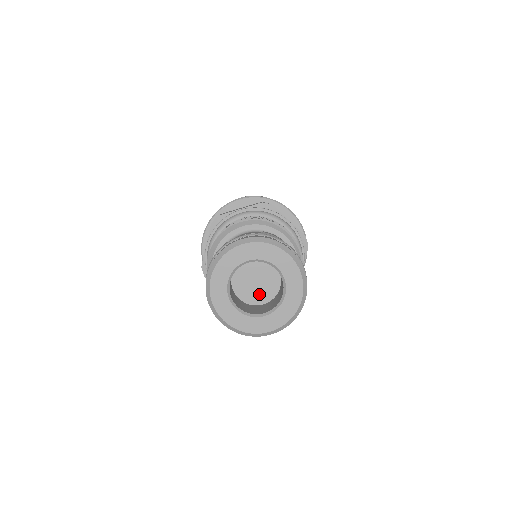
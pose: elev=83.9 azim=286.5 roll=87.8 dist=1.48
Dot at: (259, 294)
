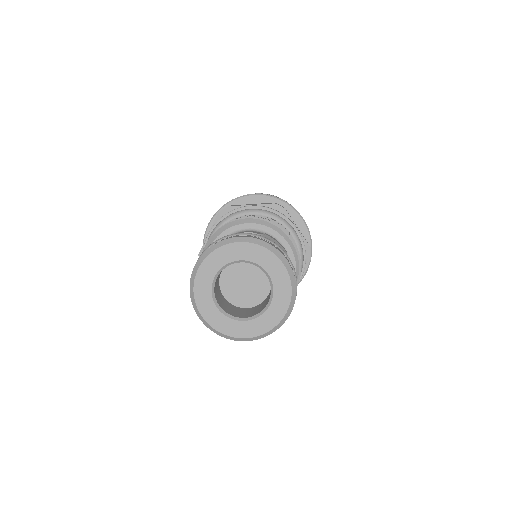
Dot at: (245, 297)
